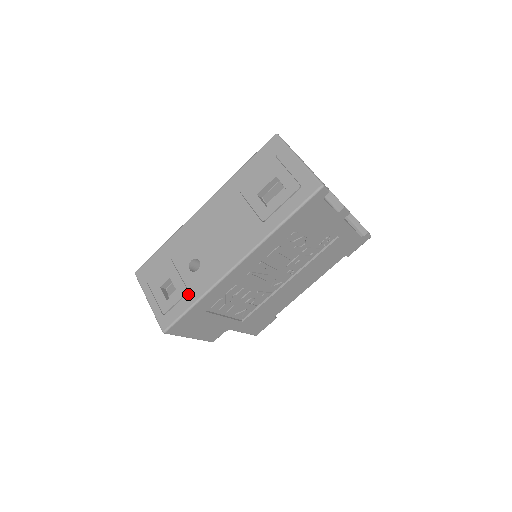
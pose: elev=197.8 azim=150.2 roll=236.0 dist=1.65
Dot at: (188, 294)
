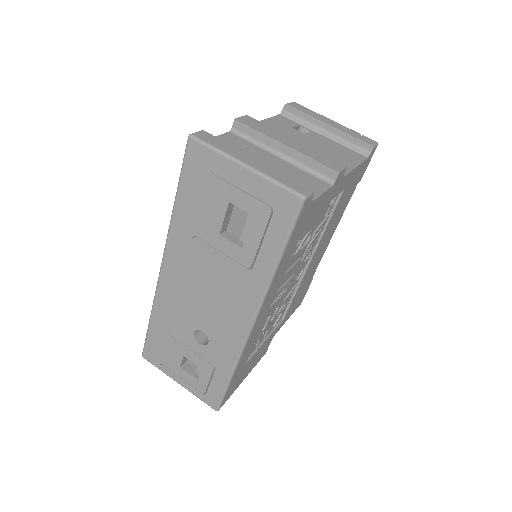
Dot at: (216, 370)
